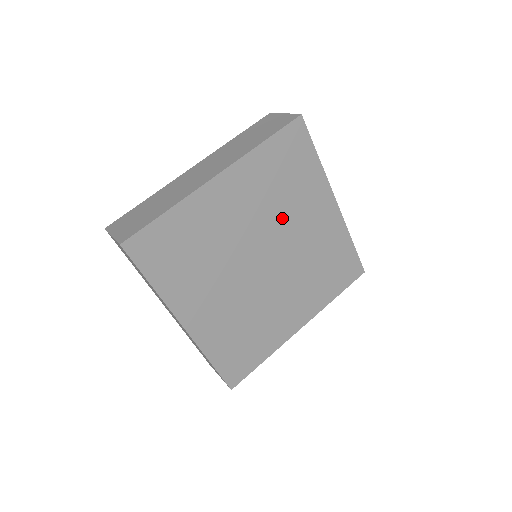
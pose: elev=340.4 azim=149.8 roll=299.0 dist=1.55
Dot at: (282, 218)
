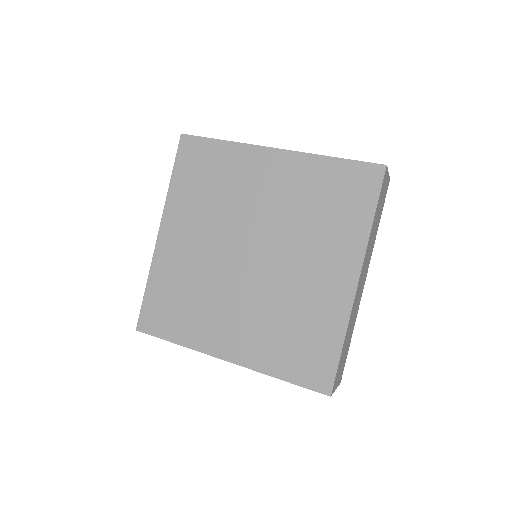
Dot at: (295, 236)
